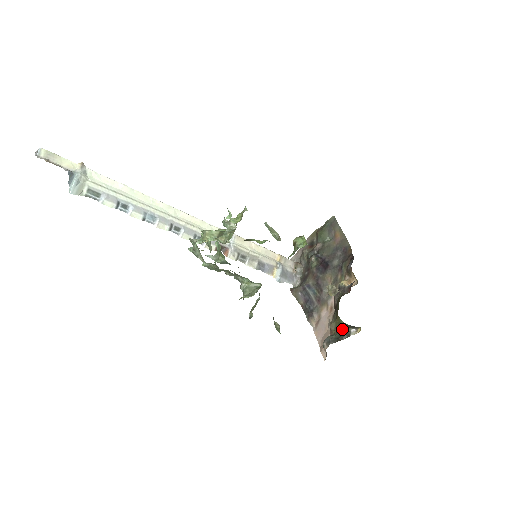
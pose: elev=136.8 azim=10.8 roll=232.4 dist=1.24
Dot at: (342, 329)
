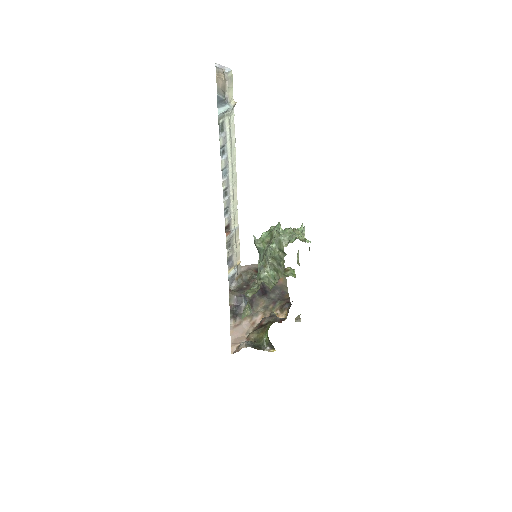
Dot at: (262, 342)
